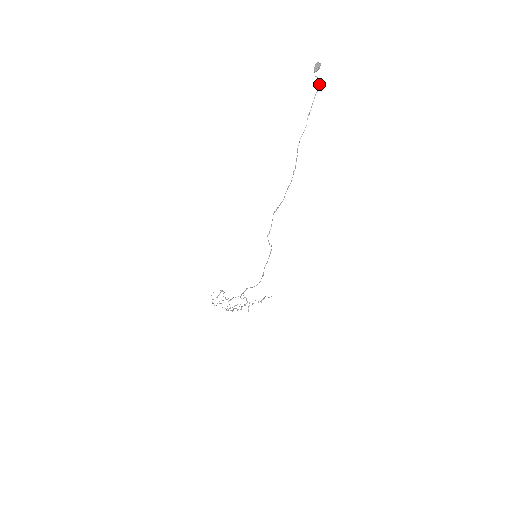
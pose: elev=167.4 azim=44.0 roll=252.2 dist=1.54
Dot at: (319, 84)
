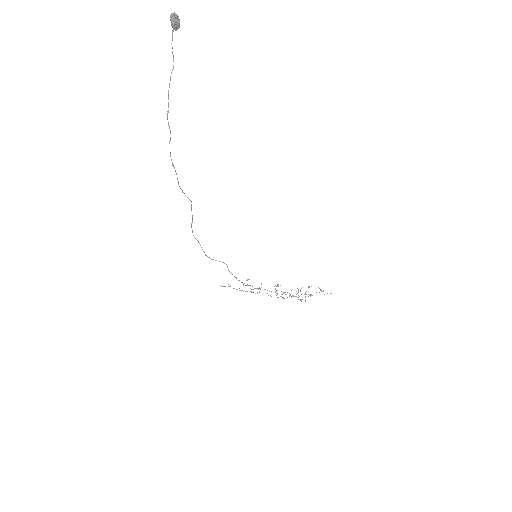
Dot at: (173, 56)
